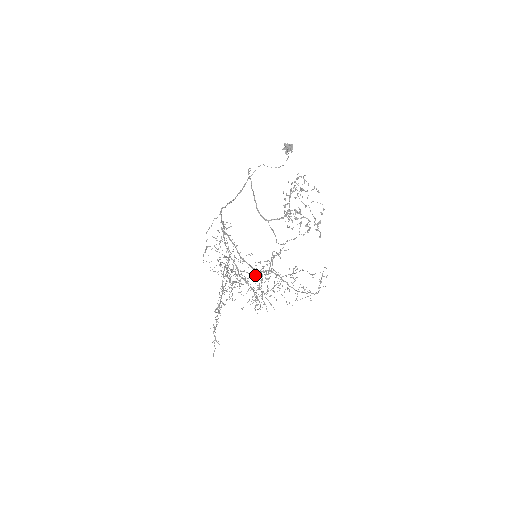
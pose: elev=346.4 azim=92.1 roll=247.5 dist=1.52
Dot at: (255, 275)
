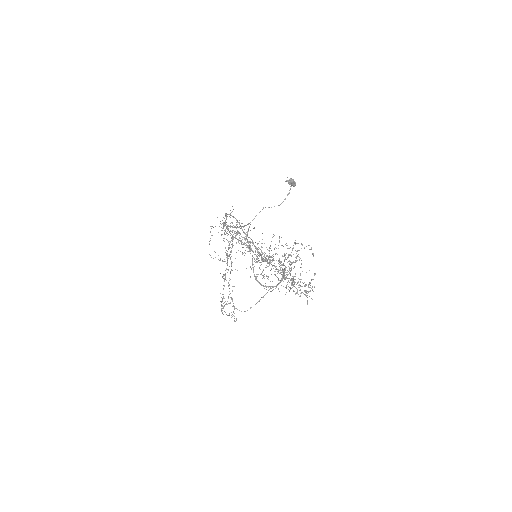
Dot at: occluded
